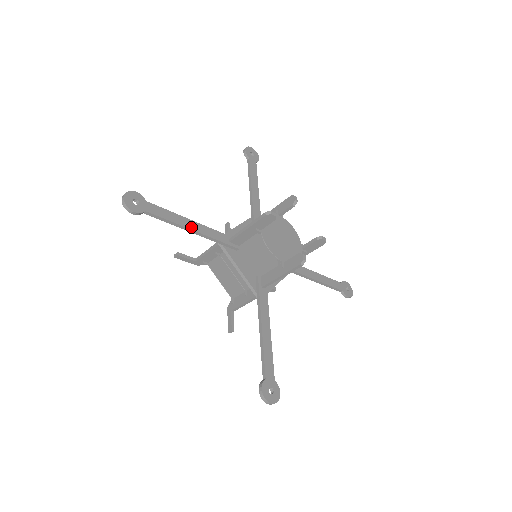
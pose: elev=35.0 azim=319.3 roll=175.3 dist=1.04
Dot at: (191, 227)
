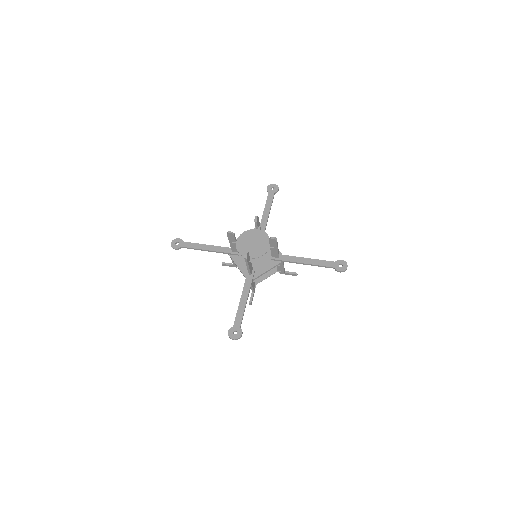
Dot at: (207, 249)
